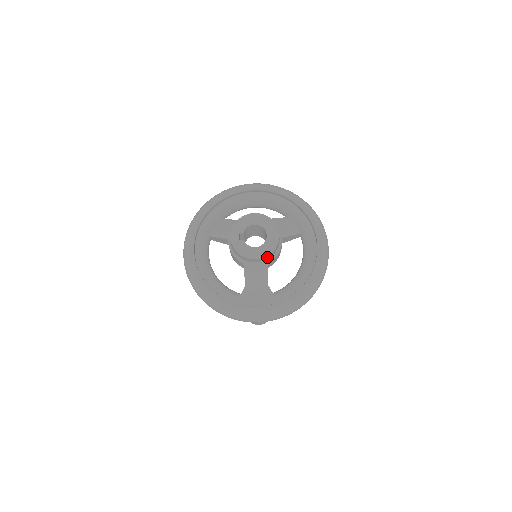
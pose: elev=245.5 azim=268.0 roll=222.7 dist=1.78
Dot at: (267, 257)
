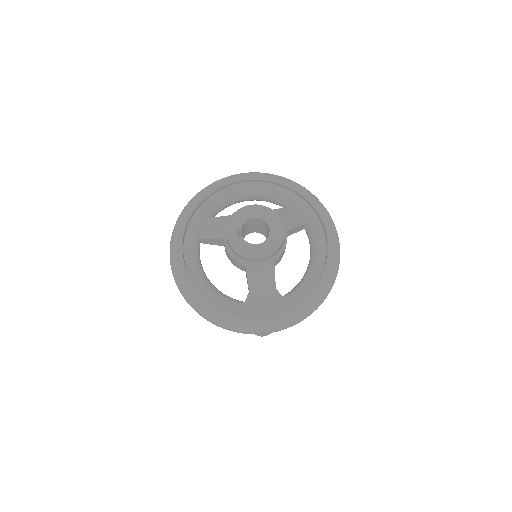
Dot at: (273, 254)
